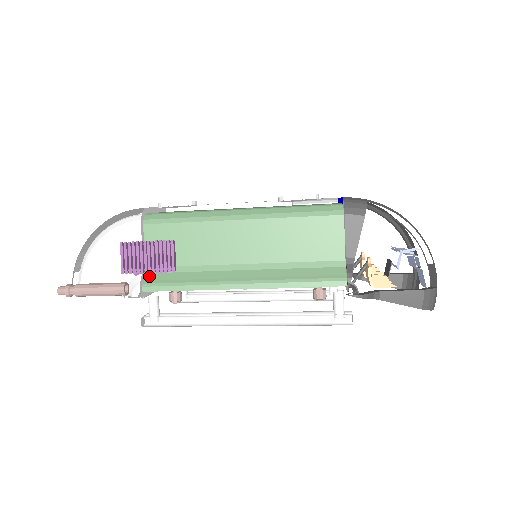
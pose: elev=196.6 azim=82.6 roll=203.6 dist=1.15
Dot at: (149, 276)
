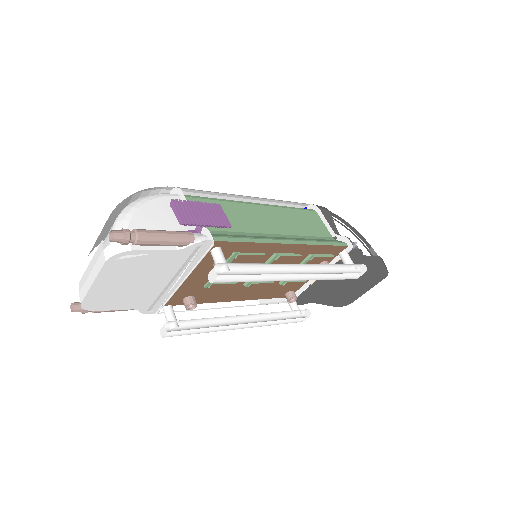
Dot at: occluded
